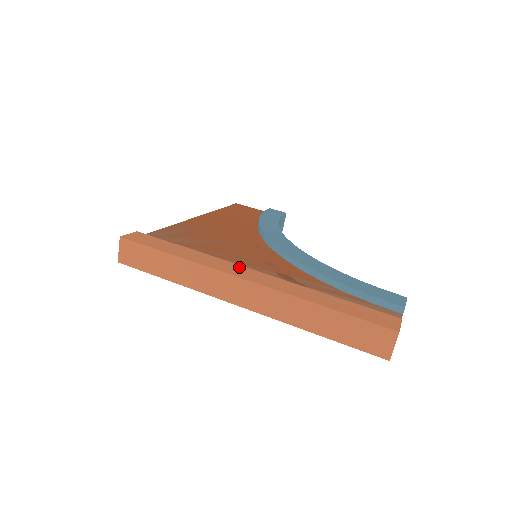
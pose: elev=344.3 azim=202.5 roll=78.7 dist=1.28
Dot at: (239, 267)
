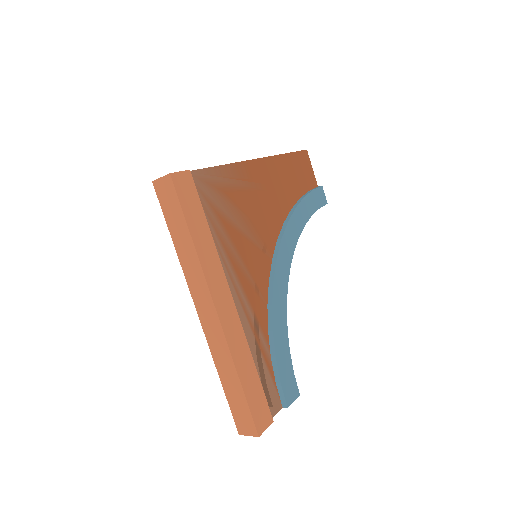
Dot at: (225, 287)
